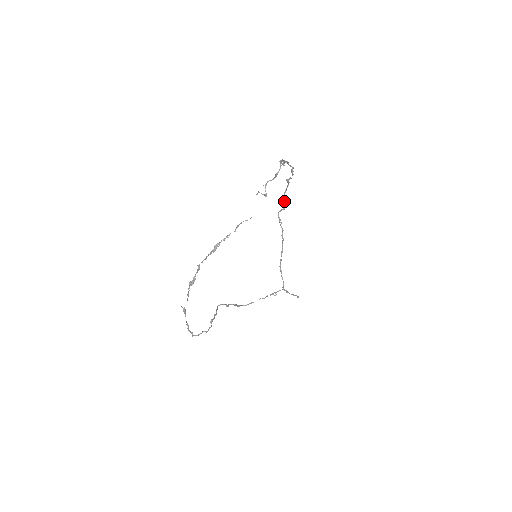
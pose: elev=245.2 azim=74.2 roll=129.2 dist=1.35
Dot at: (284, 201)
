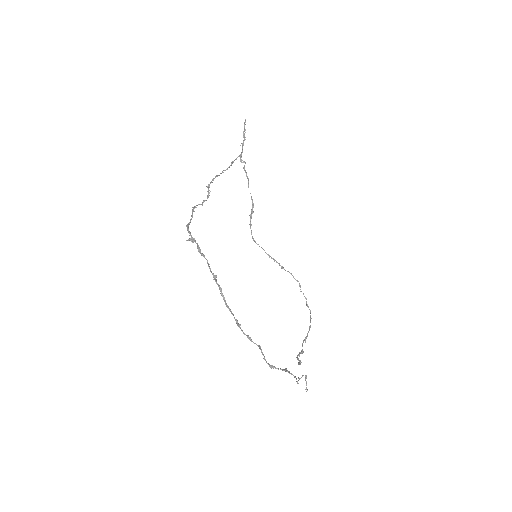
Dot at: (191, 216)
